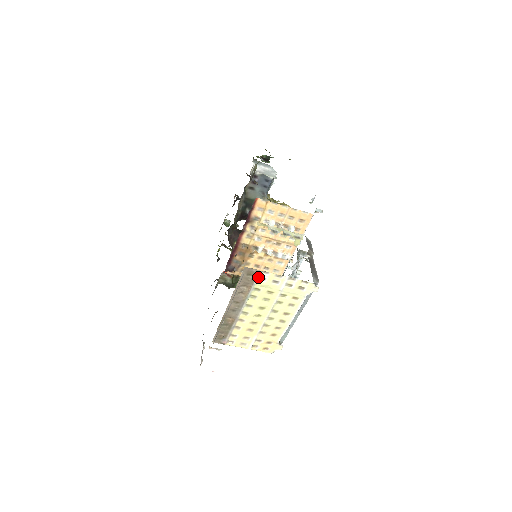
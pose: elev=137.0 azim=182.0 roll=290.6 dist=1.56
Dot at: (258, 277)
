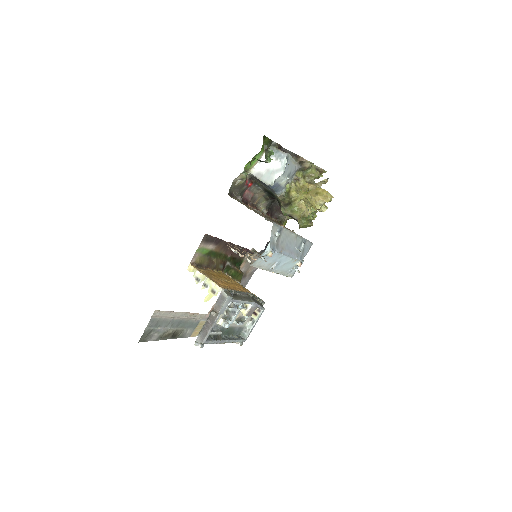
Dot at: occluded
